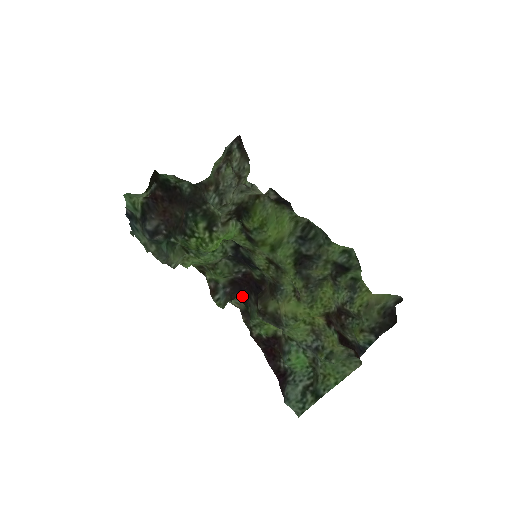
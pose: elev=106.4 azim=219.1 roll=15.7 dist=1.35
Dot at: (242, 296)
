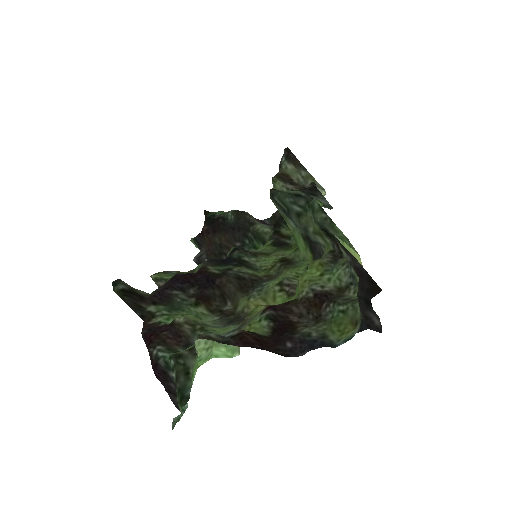
Dot at: (165, 286)
